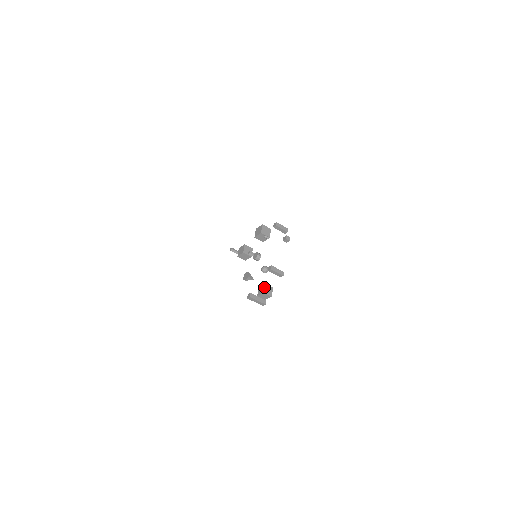
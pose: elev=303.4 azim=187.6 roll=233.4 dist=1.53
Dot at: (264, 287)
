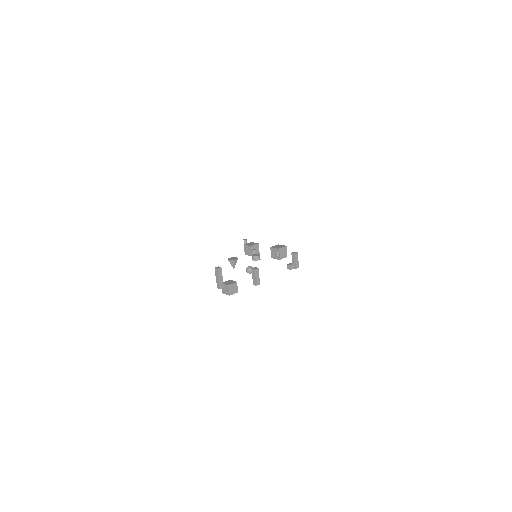
Dot at: (233, 283)
